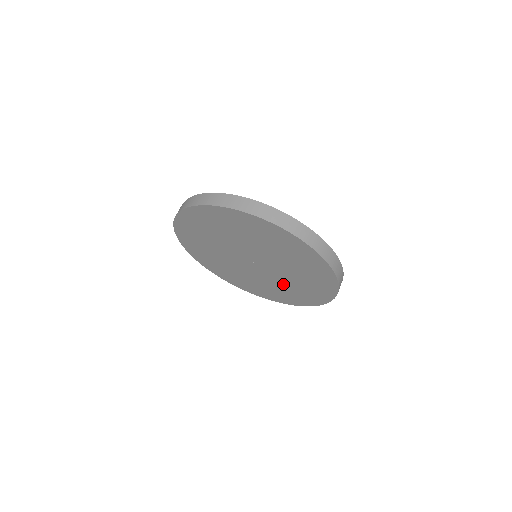
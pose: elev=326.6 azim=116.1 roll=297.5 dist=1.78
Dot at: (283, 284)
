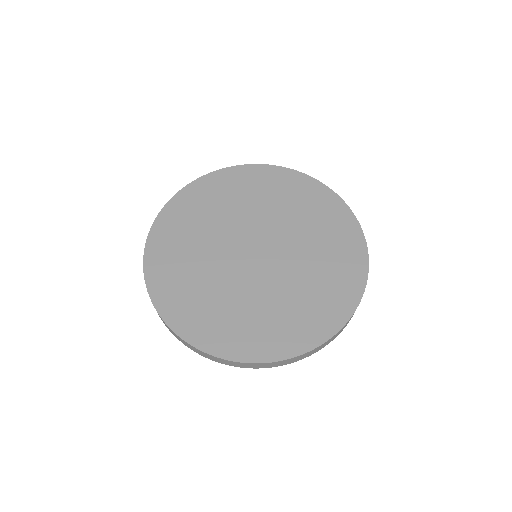
Dot at: occluded
